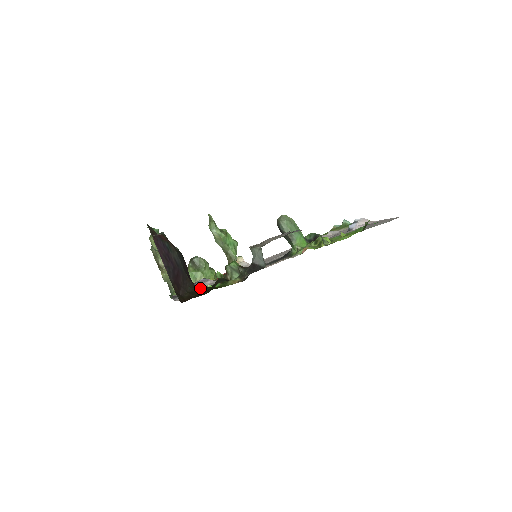
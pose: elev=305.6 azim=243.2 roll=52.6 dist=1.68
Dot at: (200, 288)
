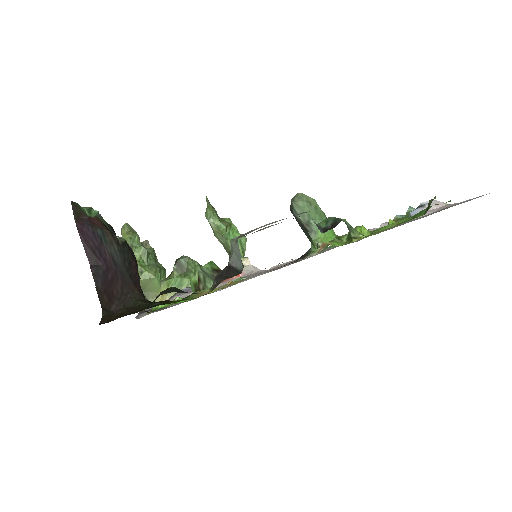
Dot at: occluded
